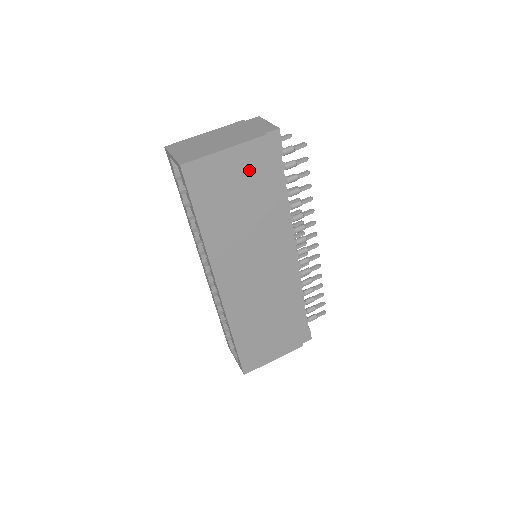
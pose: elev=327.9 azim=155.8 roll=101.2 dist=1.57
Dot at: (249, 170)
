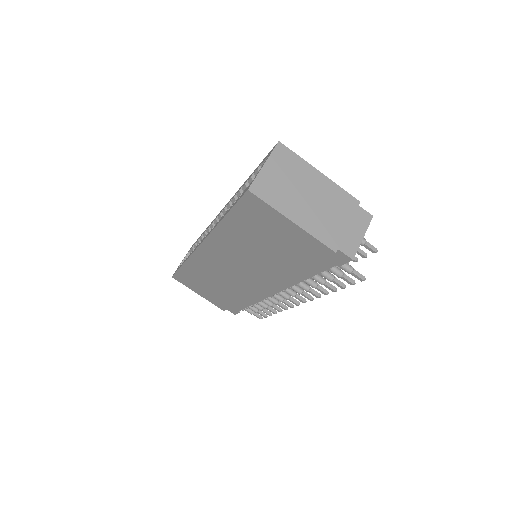
Dot at: (297, 246)
